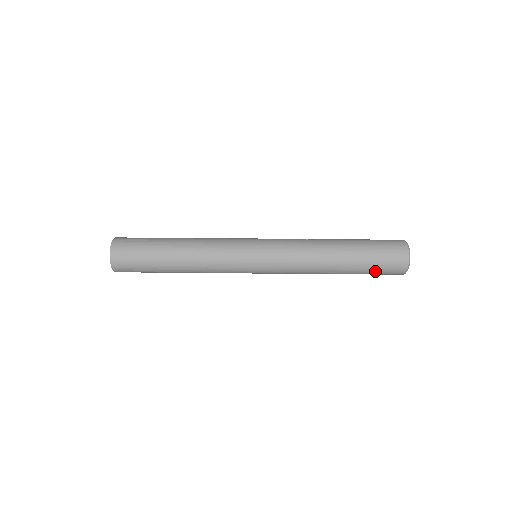
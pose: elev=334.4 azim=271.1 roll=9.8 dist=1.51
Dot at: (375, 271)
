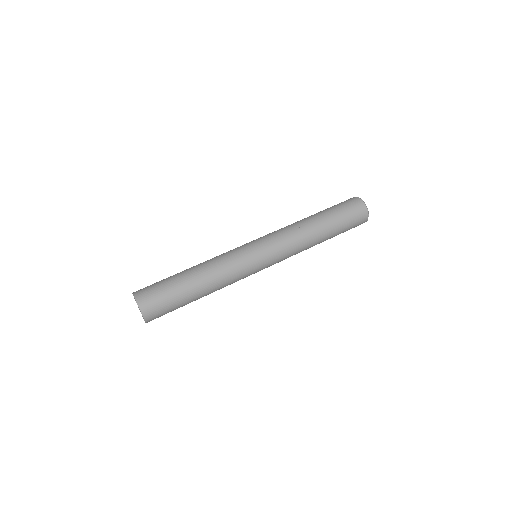
Dot at: occluded
